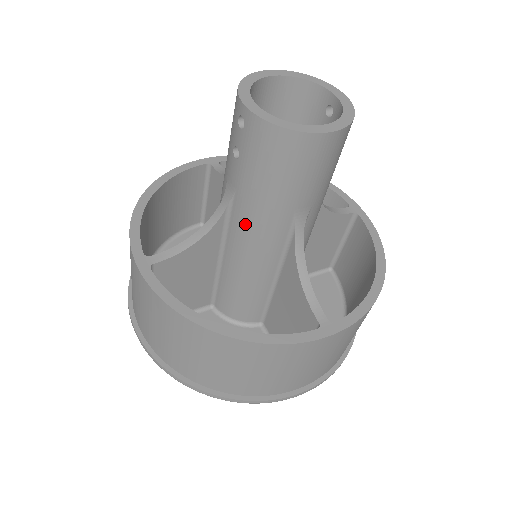
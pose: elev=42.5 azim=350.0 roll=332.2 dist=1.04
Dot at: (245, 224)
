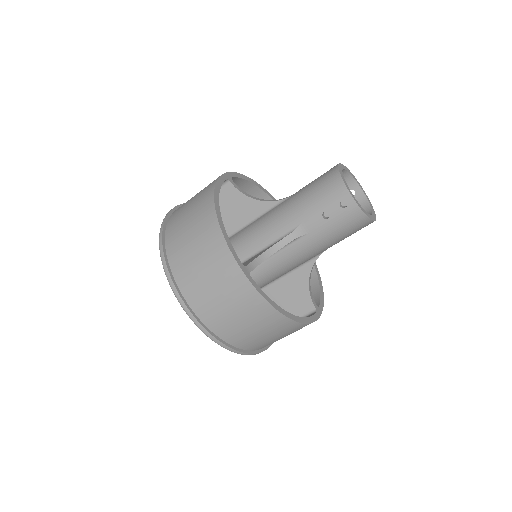
Dot at: (301, 251)
